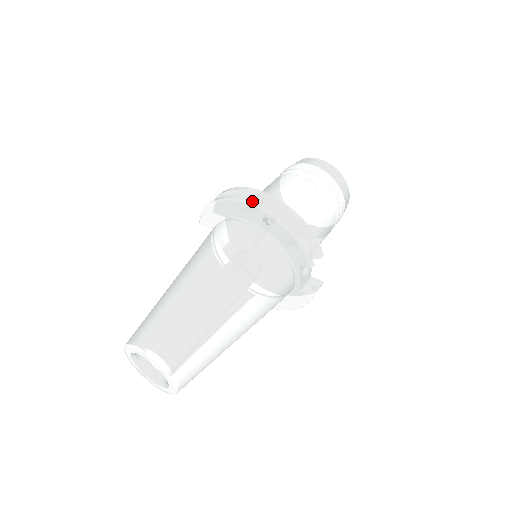
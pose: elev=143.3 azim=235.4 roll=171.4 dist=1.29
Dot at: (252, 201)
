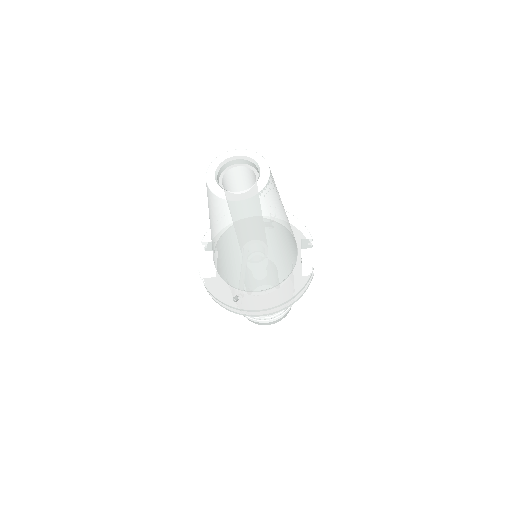
Dot at: occluded
